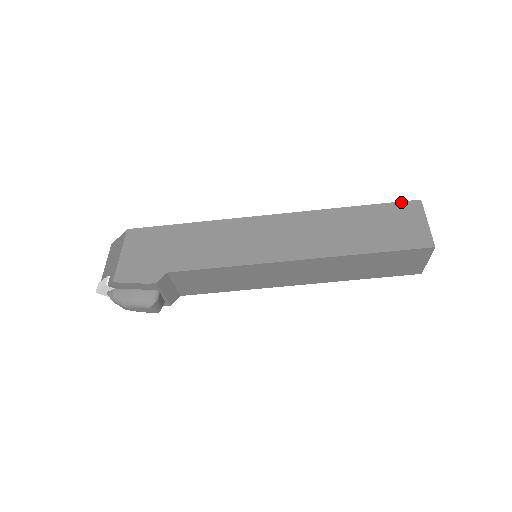
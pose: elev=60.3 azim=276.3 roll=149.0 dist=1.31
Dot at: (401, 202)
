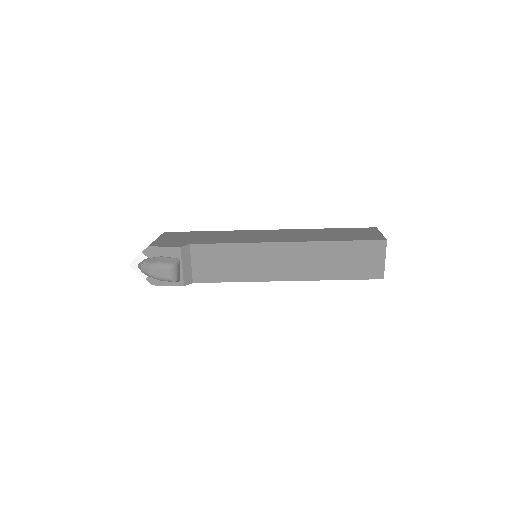
Dot at: (362, 228)
